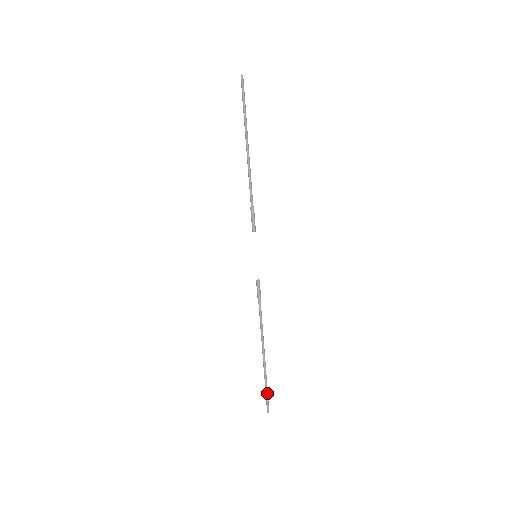
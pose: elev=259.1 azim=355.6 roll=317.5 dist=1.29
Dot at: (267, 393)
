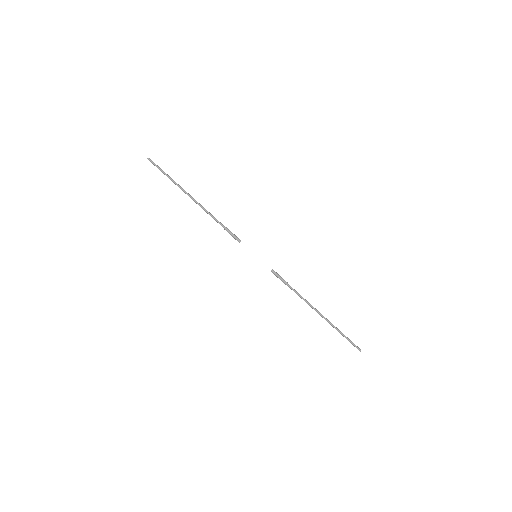
Dot at: (348, 339)
